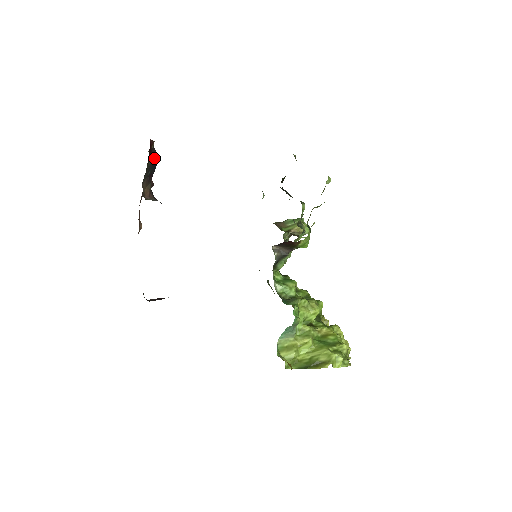
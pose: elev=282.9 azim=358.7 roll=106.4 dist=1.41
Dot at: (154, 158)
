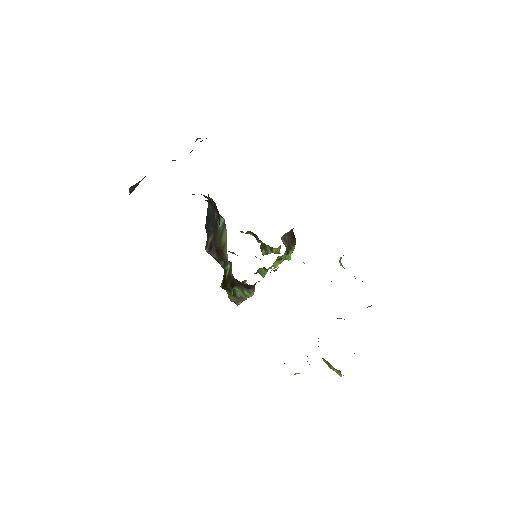
Dot at: occluded
